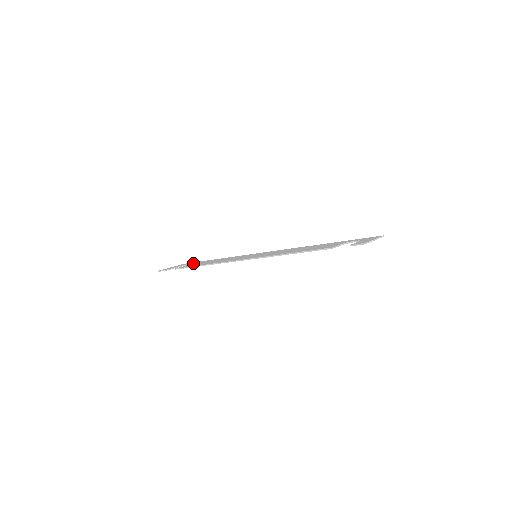
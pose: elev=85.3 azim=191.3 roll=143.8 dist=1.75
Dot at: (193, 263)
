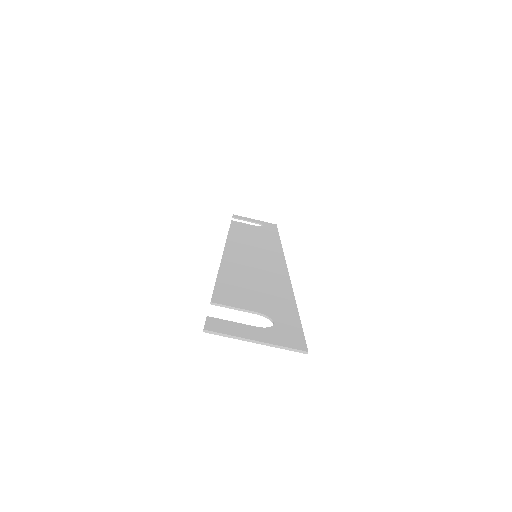
Dot at: (264, 227)
